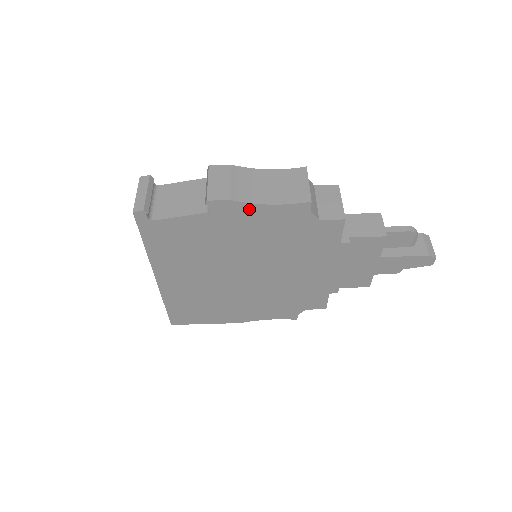
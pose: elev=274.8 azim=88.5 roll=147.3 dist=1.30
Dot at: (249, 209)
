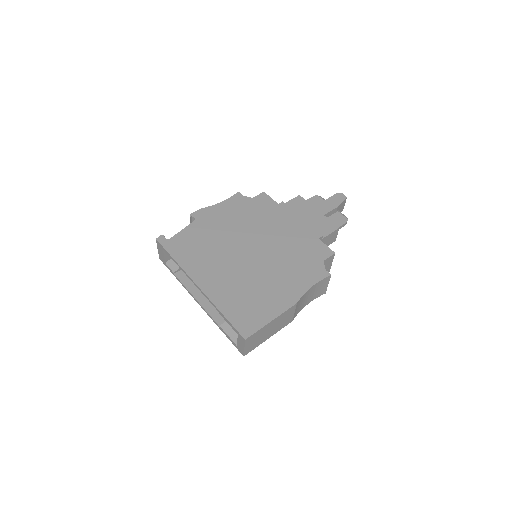
Dot at: (214, 209)
